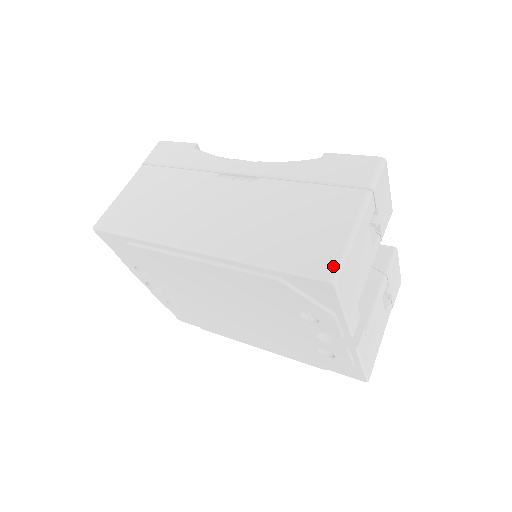
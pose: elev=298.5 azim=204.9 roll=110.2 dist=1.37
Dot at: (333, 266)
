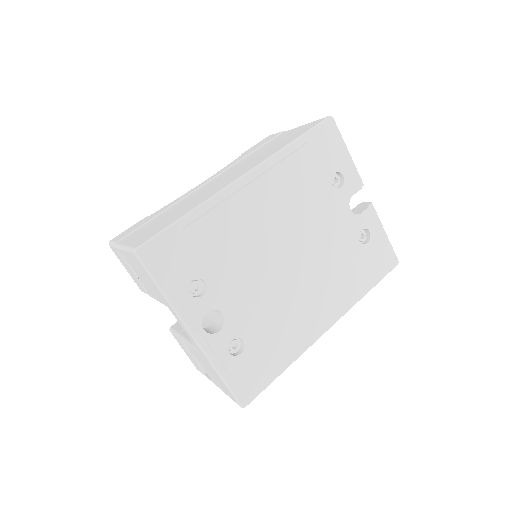
Dot at: (321, 119)
